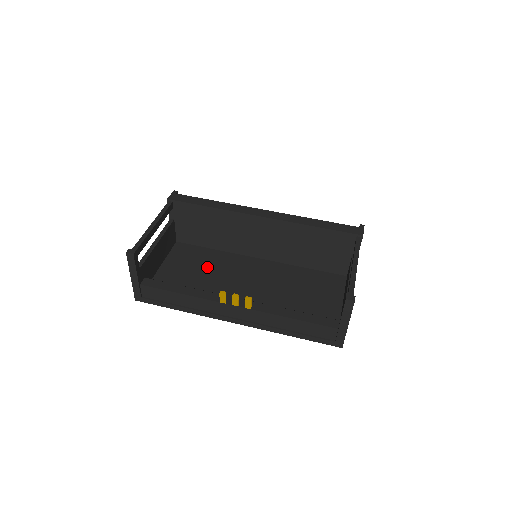
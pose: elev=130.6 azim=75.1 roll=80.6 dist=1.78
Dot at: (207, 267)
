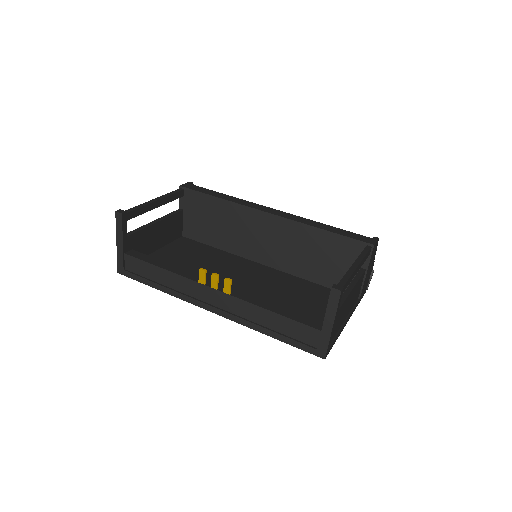
Dot at: (203, 260)
